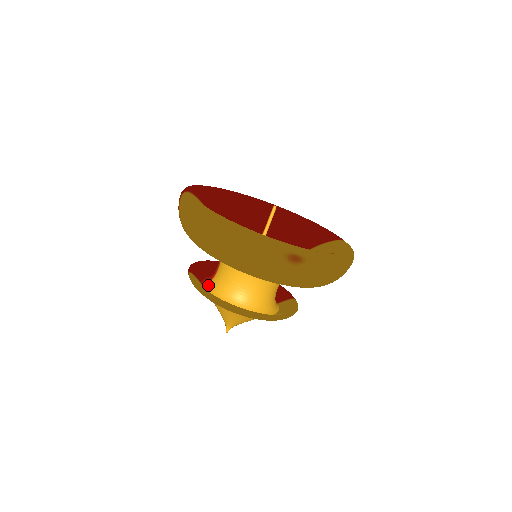
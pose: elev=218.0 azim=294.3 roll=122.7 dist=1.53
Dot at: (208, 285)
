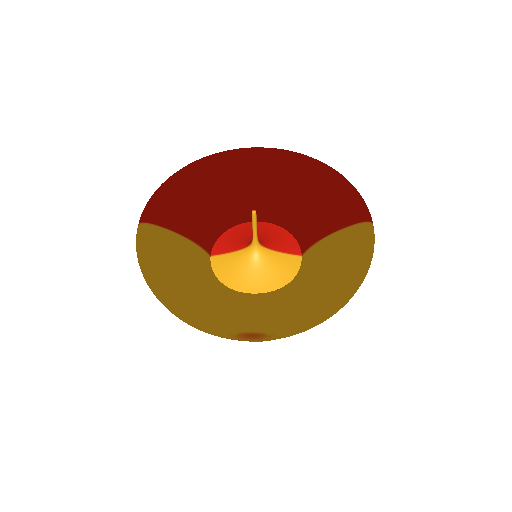
Dot at: occluded
